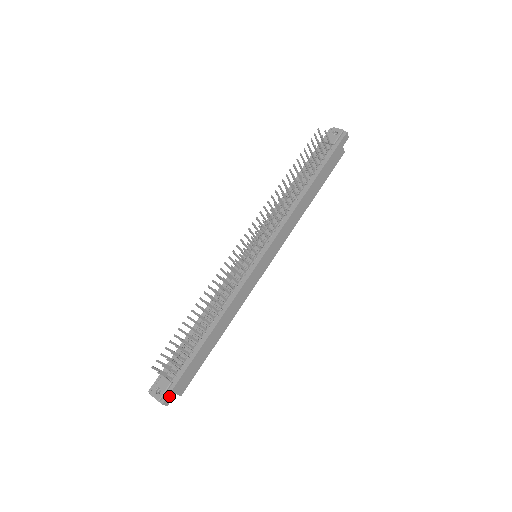
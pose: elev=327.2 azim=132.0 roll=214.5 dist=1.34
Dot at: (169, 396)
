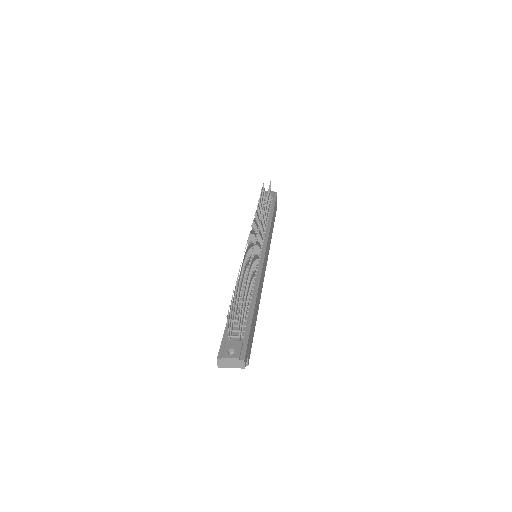
Dot at: (246, 354)
